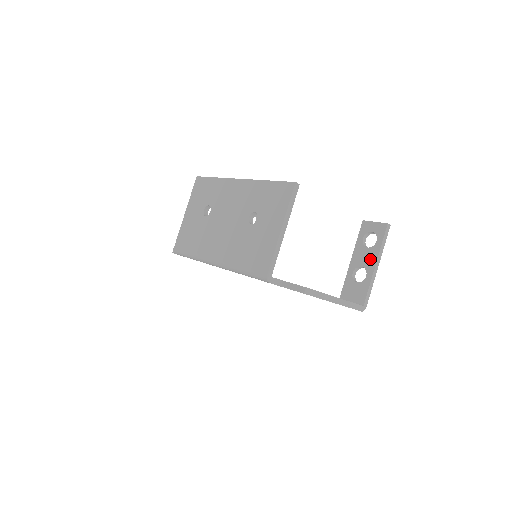
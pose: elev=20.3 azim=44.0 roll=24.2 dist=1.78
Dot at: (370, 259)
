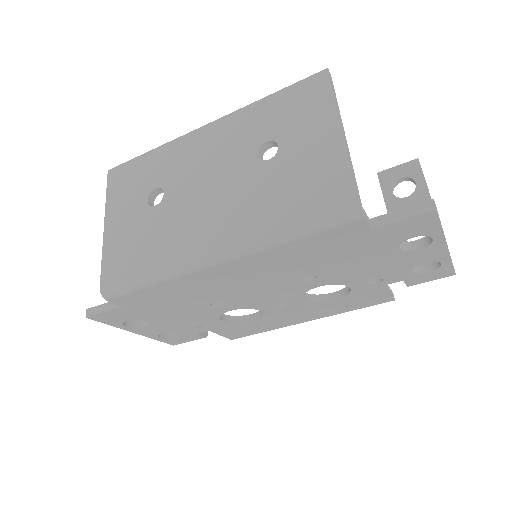
Dot at: occluded
